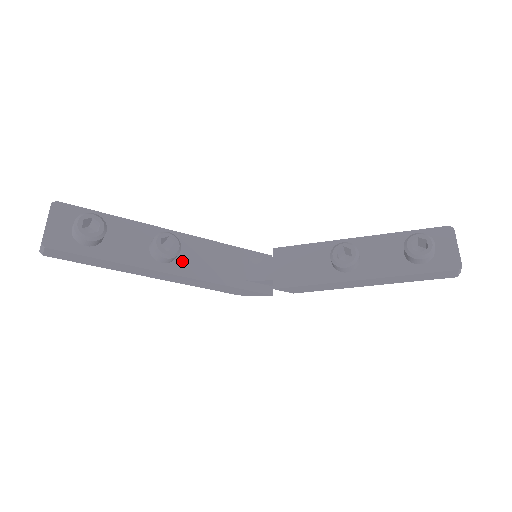
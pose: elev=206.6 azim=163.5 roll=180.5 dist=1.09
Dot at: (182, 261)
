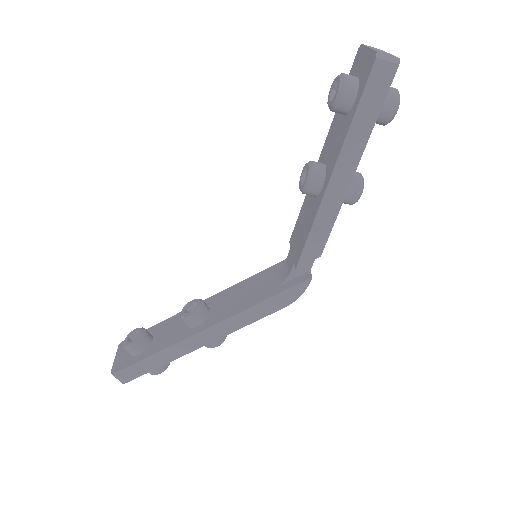
Dot at: (215, 314)
